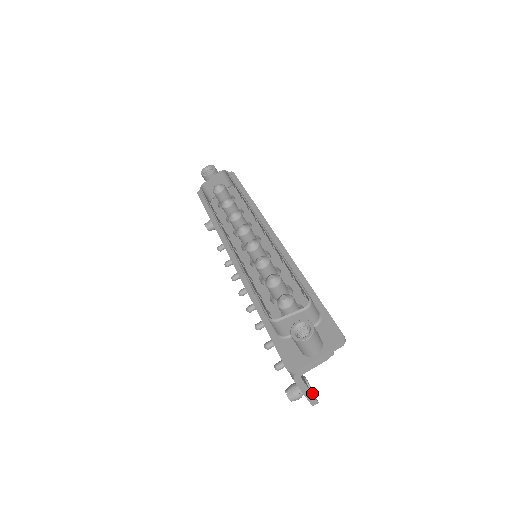
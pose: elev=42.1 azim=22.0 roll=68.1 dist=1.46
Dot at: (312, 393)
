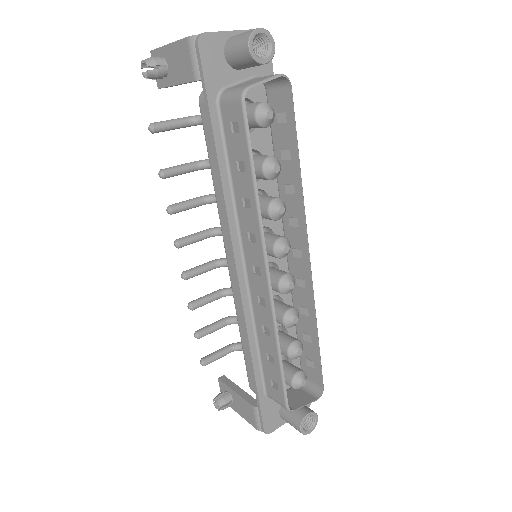
Dot at: occluded
